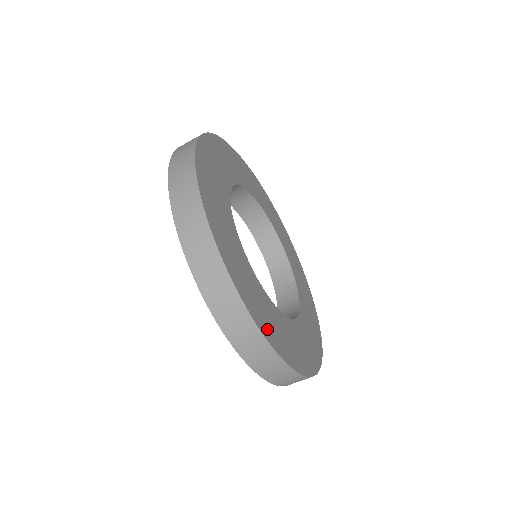
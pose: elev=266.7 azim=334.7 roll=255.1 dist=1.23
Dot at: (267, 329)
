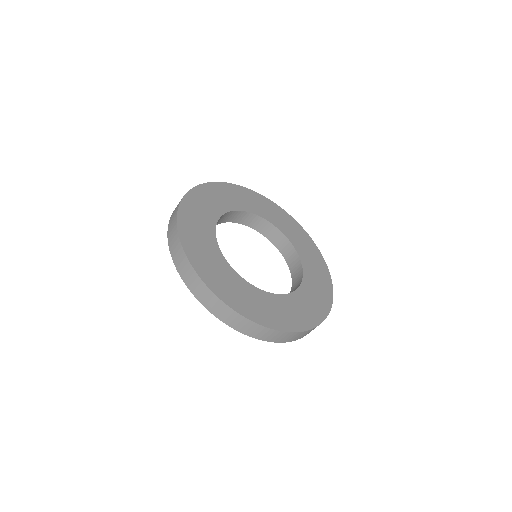
Dot at: (193, 252)
